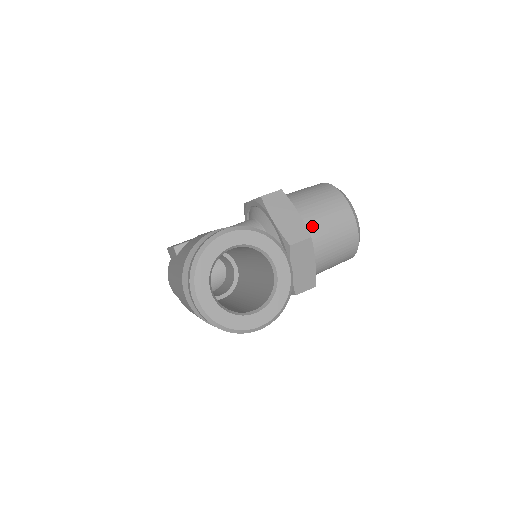
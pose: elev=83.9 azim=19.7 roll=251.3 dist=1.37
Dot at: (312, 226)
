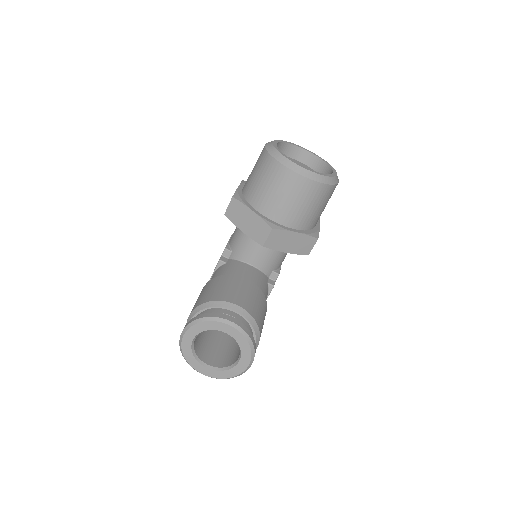
Dot at: (271, 211)
